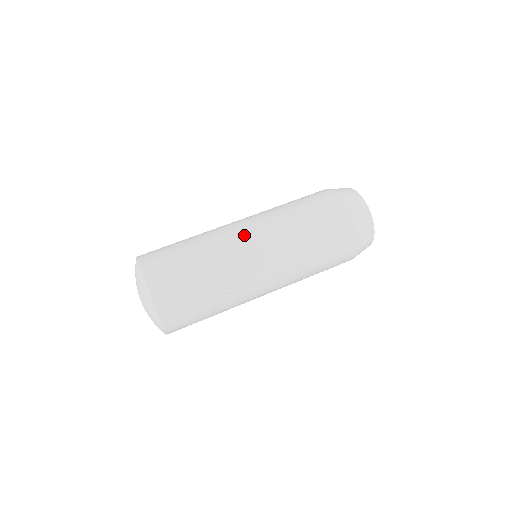
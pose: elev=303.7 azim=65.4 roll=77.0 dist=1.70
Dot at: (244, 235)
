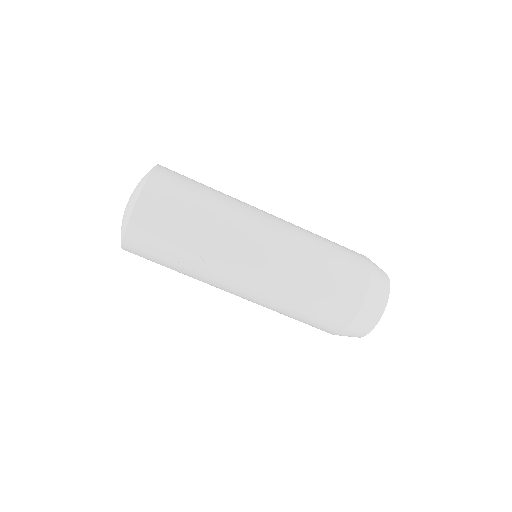
Dot at: (261, 225)
